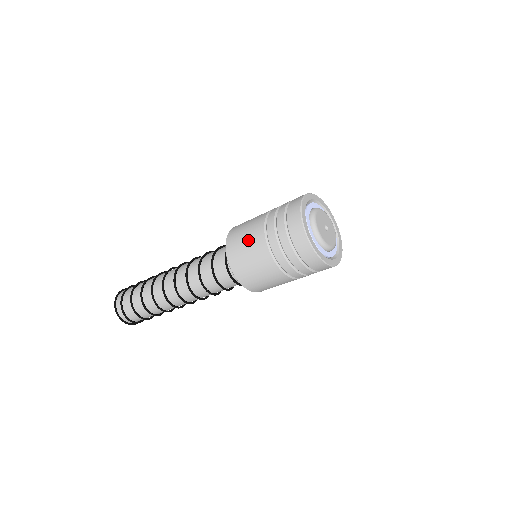
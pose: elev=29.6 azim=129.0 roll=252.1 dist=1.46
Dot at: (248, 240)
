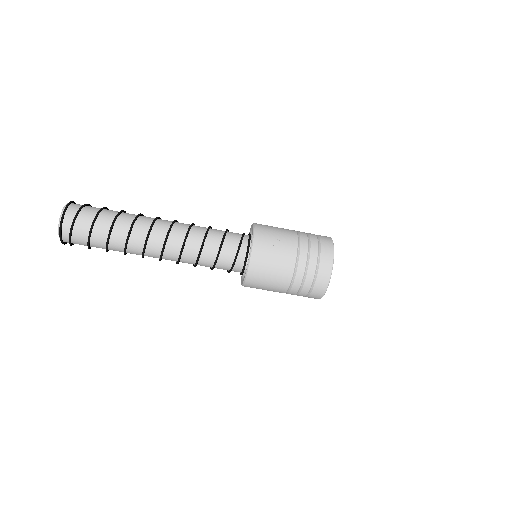
Dot at: (280, 244)
